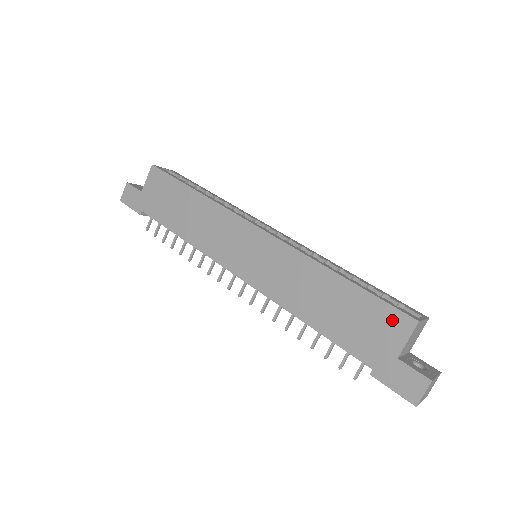
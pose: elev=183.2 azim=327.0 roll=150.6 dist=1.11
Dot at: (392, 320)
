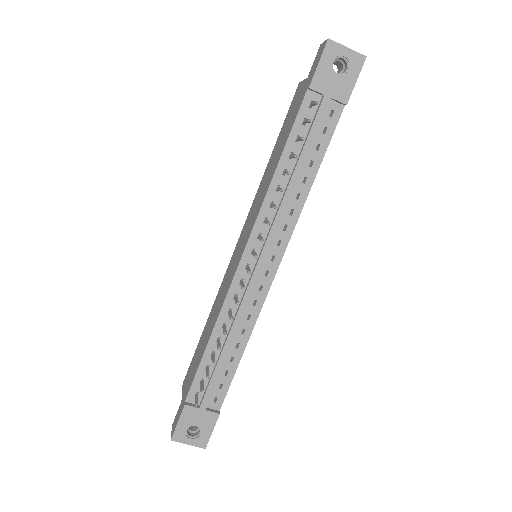
Dot at: (294, 100)
